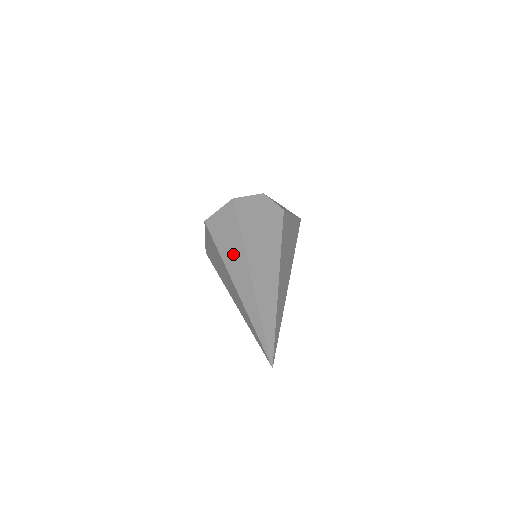
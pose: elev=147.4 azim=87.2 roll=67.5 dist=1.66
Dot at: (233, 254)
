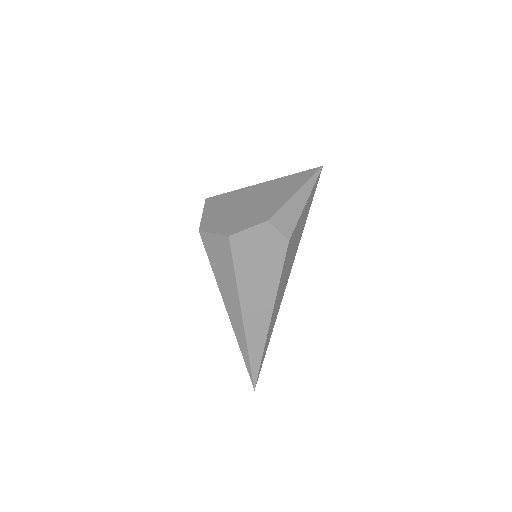
Dot at: (228, 293)
